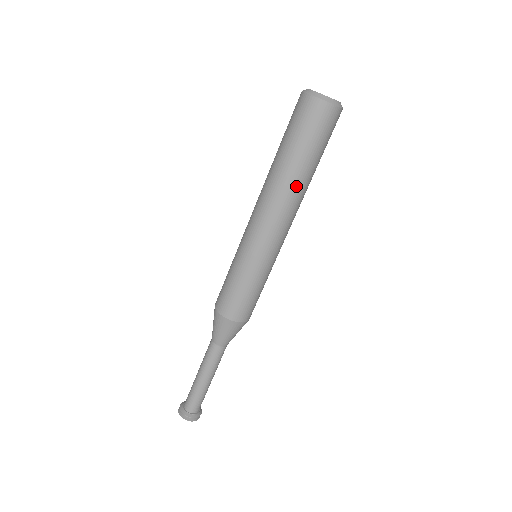
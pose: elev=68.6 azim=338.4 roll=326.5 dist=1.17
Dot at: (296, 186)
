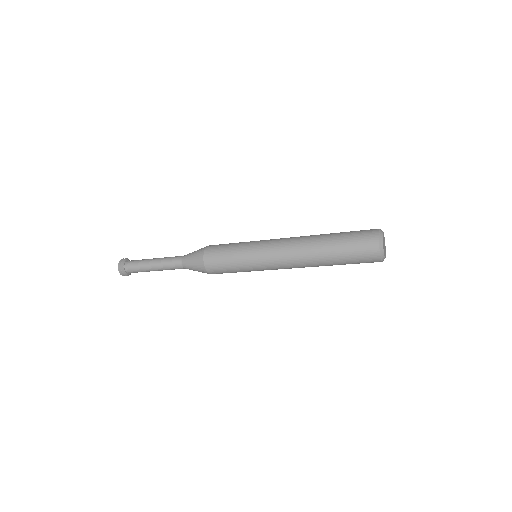
Dot at: occluded
